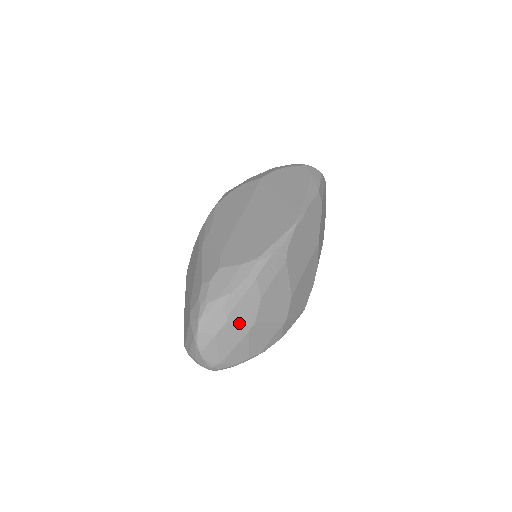
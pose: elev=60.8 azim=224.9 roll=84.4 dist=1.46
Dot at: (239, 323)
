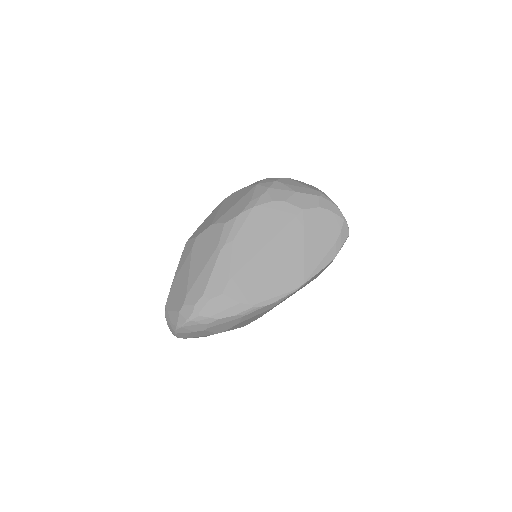
Dot at: (212, 331)
